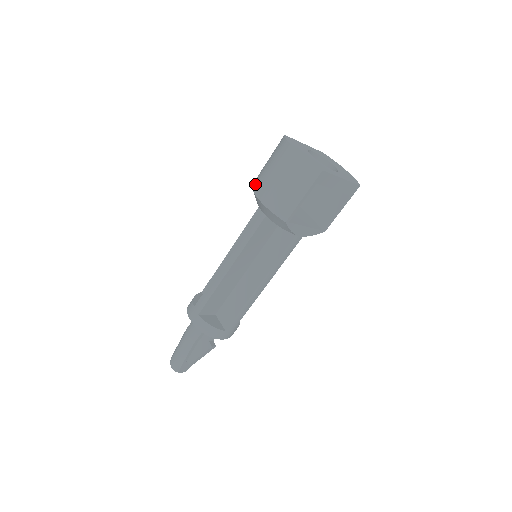
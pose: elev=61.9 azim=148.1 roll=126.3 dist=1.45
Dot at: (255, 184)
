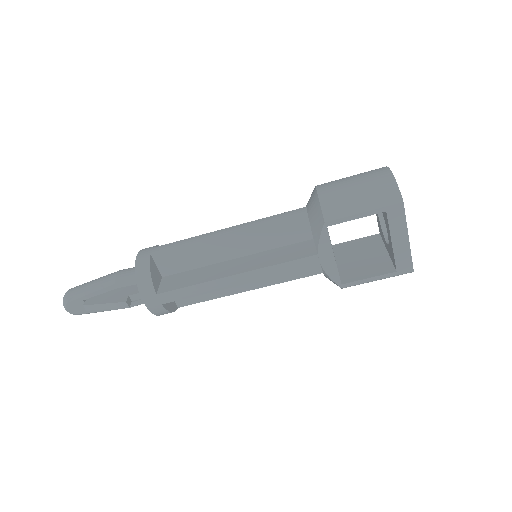
Dot at: occluded
